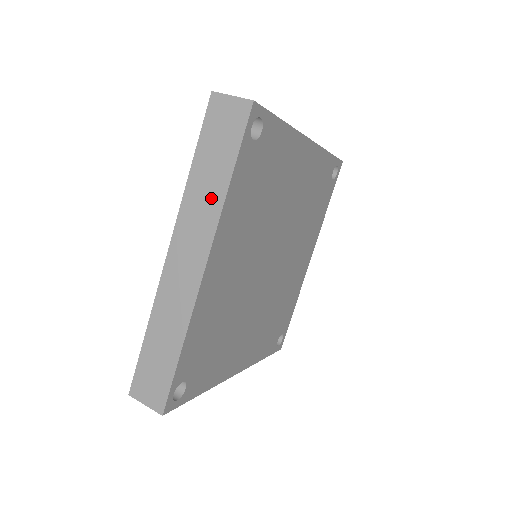
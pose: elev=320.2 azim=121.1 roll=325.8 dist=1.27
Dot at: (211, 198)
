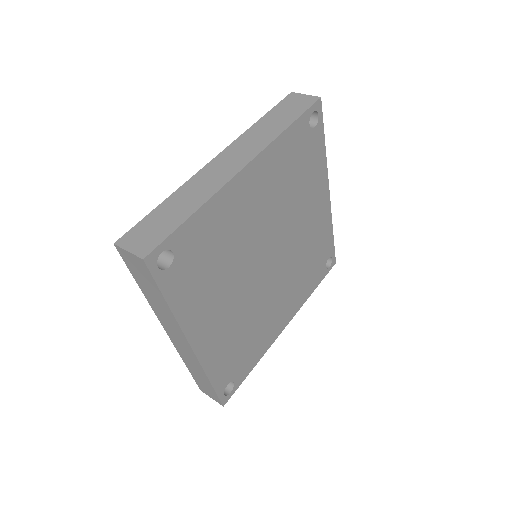
Dot at: (166, 312)
